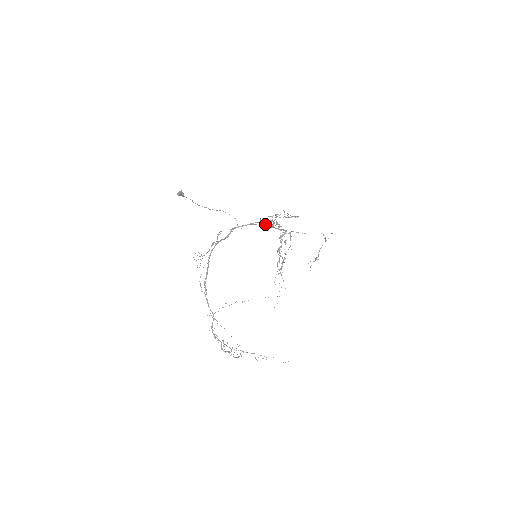
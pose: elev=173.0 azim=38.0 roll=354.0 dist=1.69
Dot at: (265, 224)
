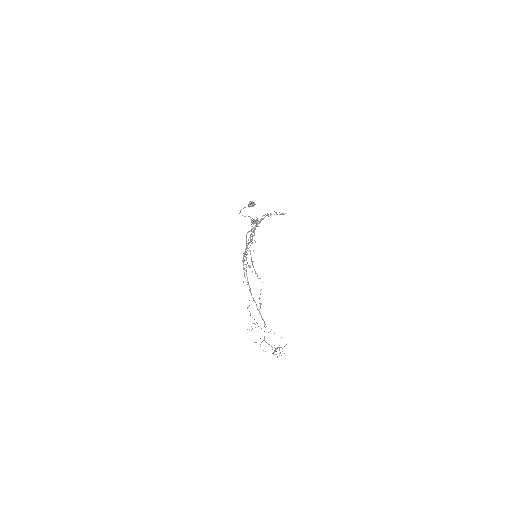
Dot at: (252, 223)
